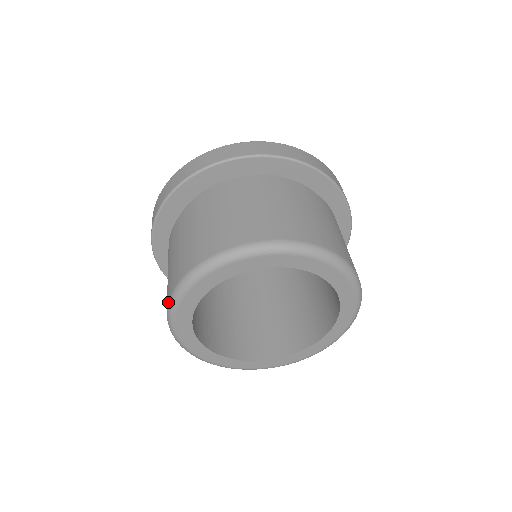
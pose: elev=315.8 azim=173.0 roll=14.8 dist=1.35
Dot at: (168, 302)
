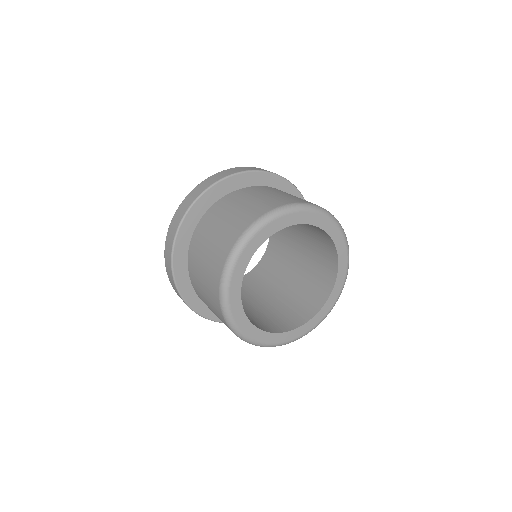
Dot at: (254, 221)
